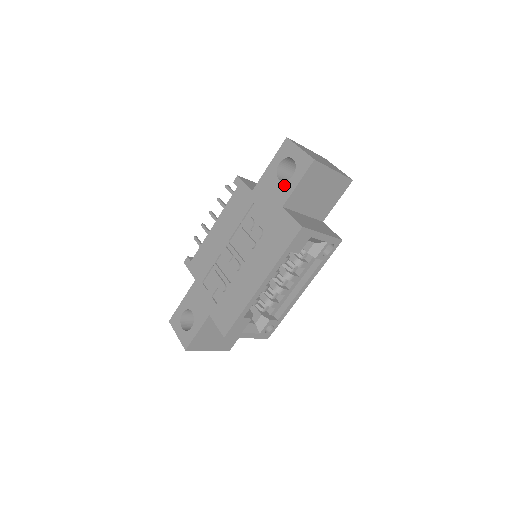
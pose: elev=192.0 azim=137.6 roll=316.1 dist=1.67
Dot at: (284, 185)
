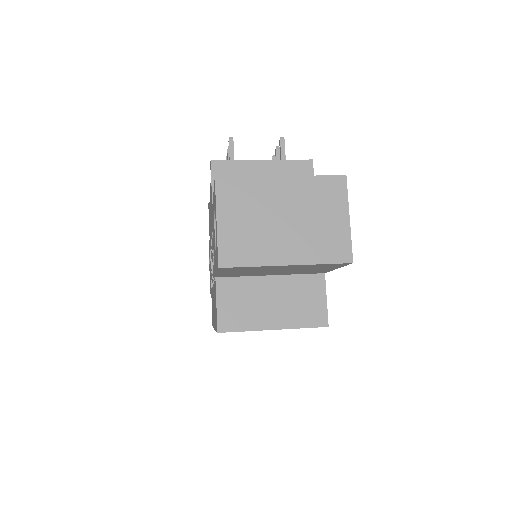
Dot at: (215, 251)
